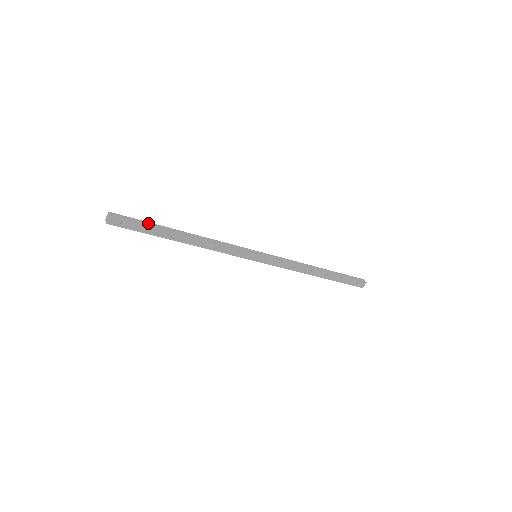
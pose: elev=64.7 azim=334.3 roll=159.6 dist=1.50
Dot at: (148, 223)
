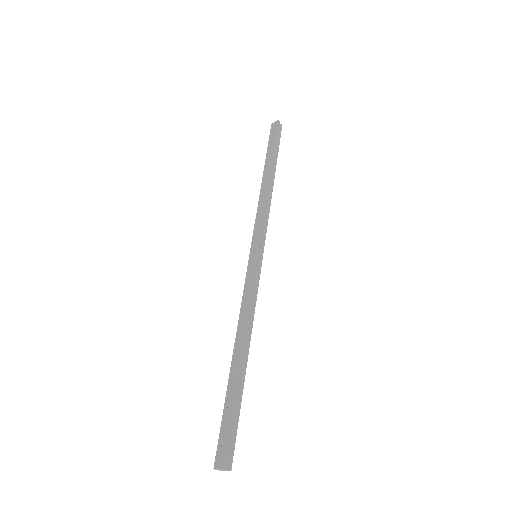
Dot at: (235, 408)
